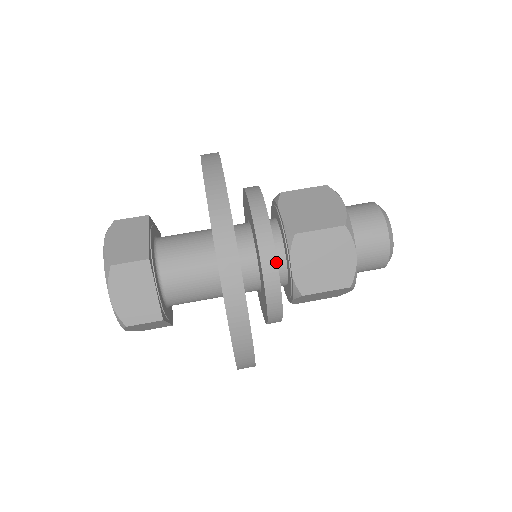
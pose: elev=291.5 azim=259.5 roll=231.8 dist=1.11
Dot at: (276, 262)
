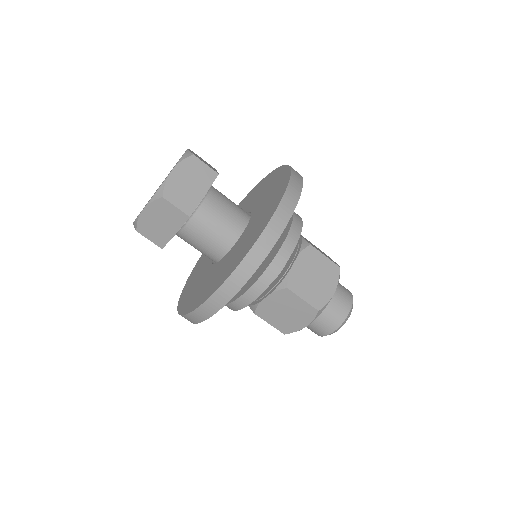
Dot at: occluded
